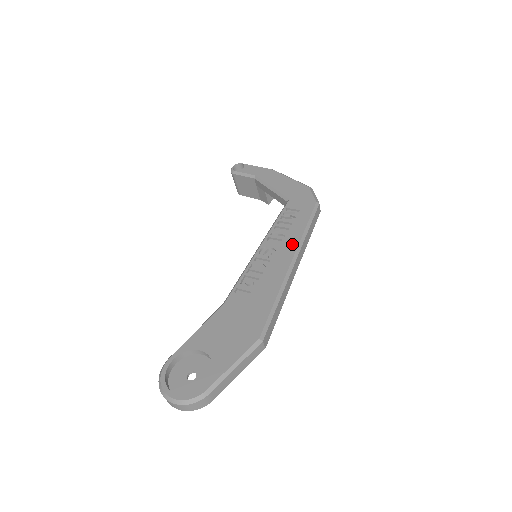
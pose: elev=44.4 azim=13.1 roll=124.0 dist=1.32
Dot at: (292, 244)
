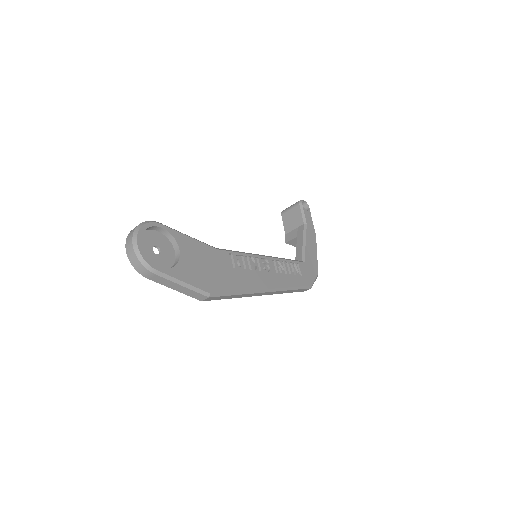
Dot at: (279, 282)
